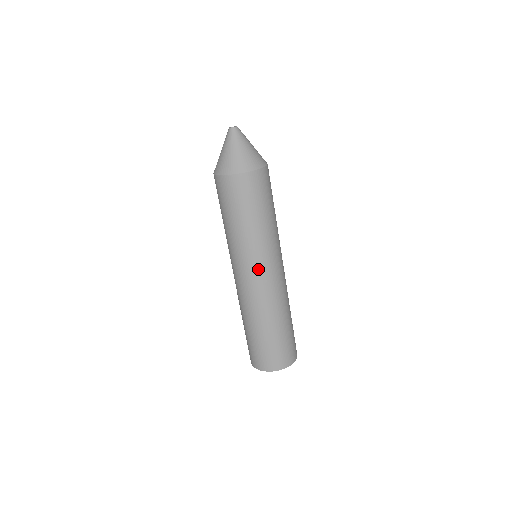
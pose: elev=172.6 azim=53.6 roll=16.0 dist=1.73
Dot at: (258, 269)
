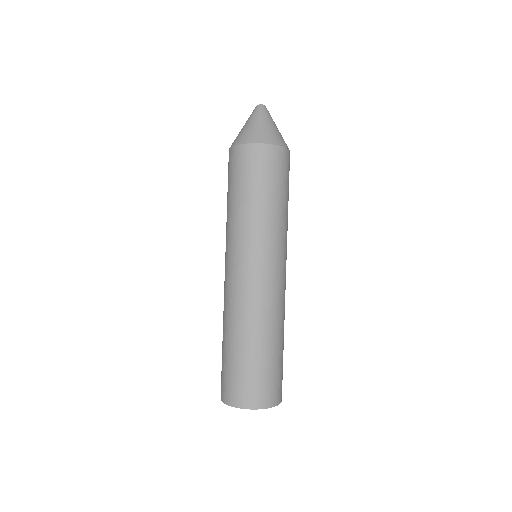
Dot at: (276, 262)
